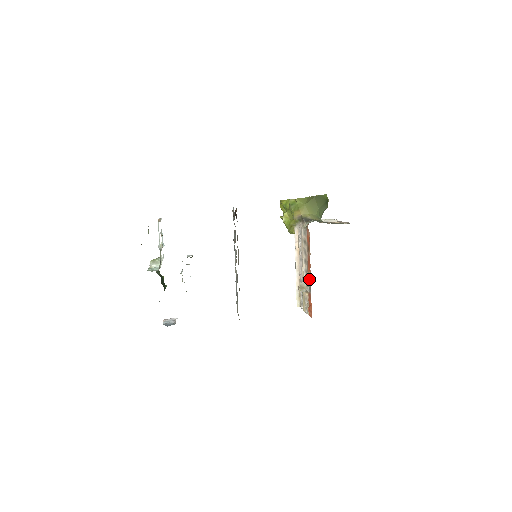
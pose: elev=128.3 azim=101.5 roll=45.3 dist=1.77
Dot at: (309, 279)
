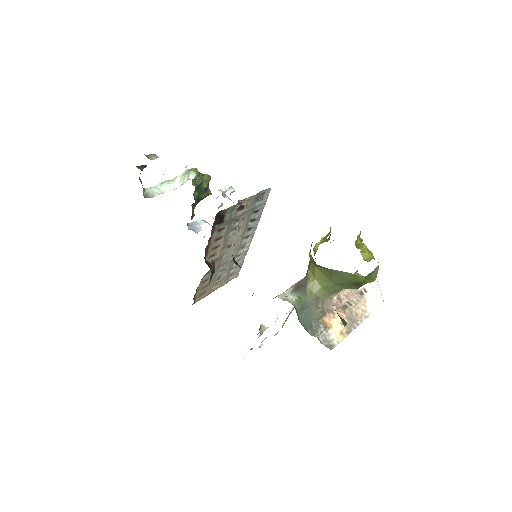
Dot at: (257, 334)
